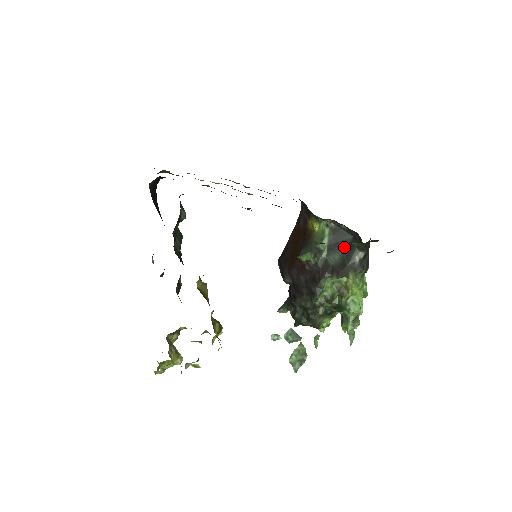
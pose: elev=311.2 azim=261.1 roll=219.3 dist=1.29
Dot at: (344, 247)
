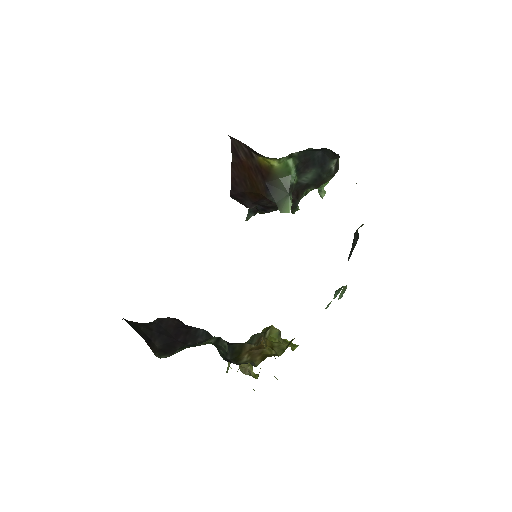
Dot at: (315, 164)
